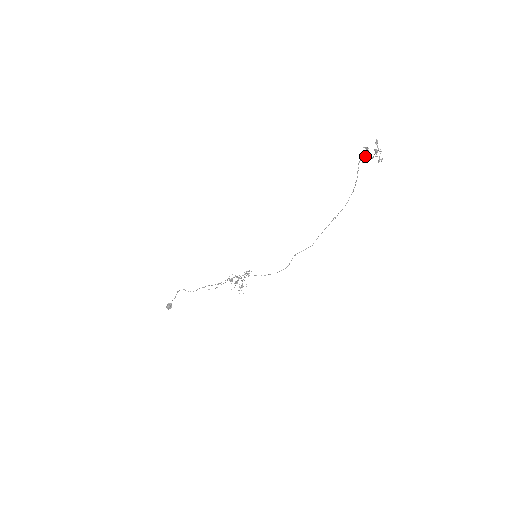
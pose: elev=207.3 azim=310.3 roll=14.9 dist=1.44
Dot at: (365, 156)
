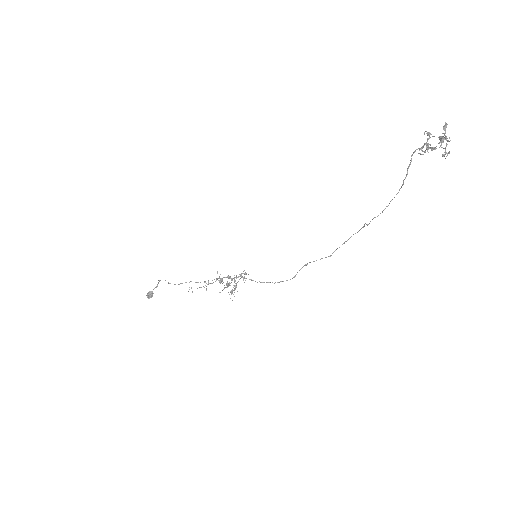
Dot at: (424, 144)
